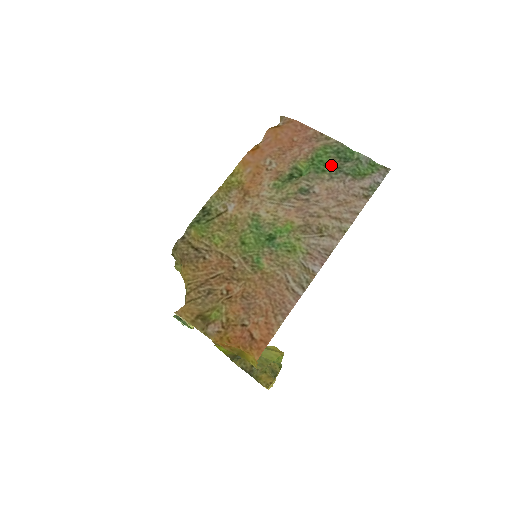
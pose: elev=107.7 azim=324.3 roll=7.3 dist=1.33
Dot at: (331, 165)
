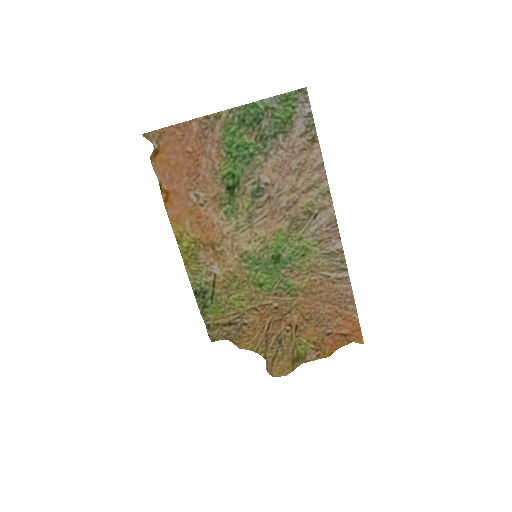
Dot at: (252, 142)
